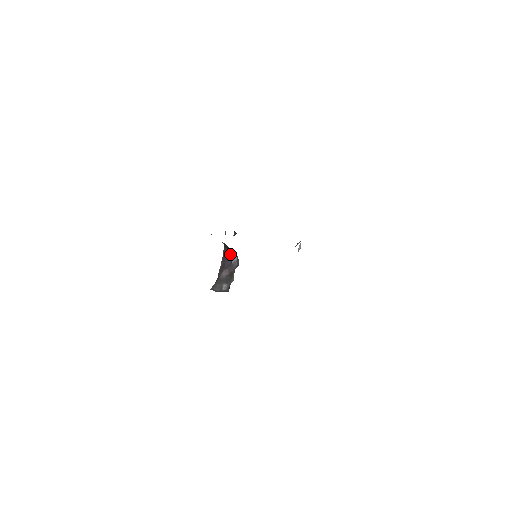
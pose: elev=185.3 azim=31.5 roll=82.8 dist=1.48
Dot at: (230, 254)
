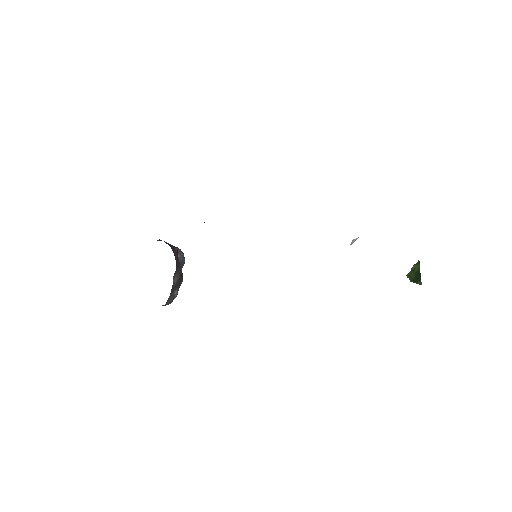
Dot at: (176, 252)
